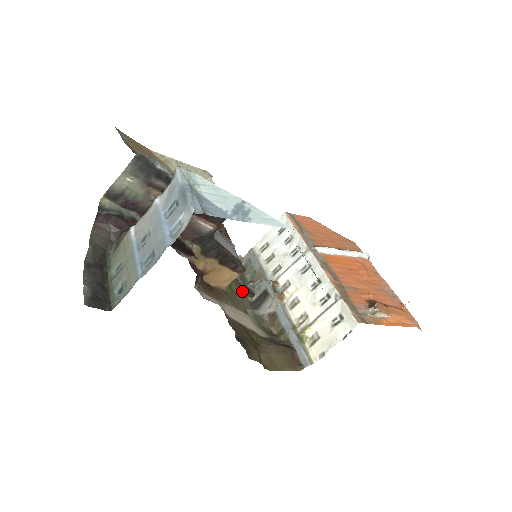
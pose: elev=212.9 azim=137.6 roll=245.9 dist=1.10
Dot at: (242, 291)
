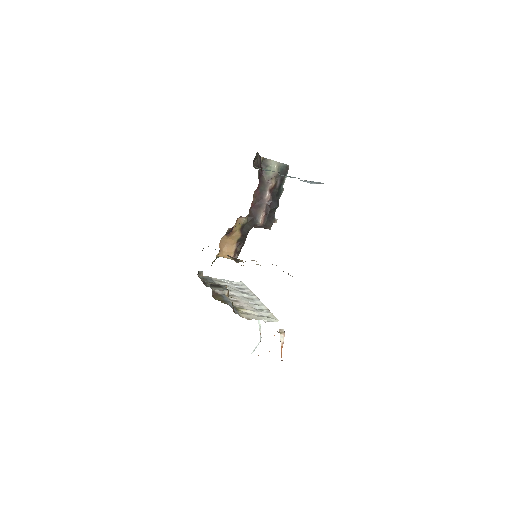
Dot at: occluded
